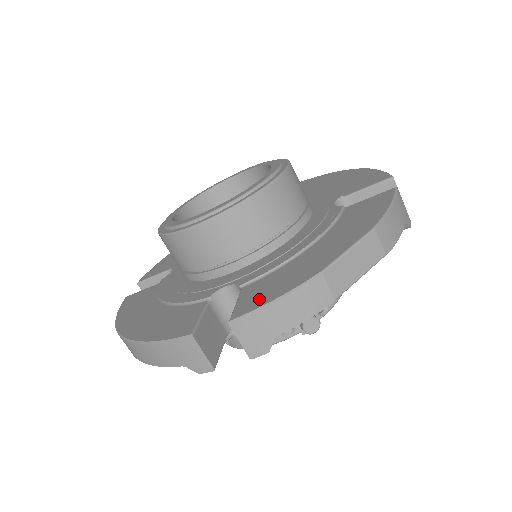
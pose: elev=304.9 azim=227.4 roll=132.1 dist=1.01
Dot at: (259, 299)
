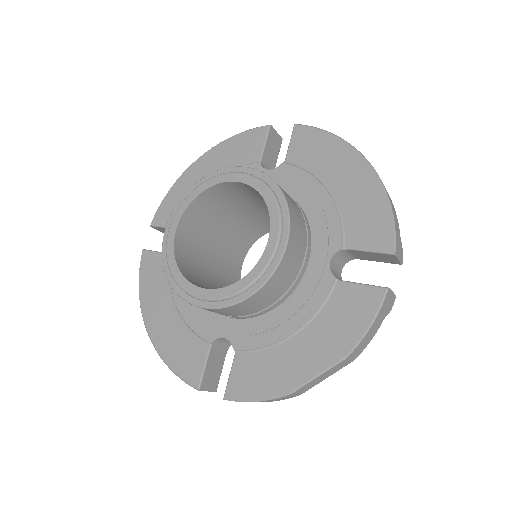
Dot at: (245, 388)
